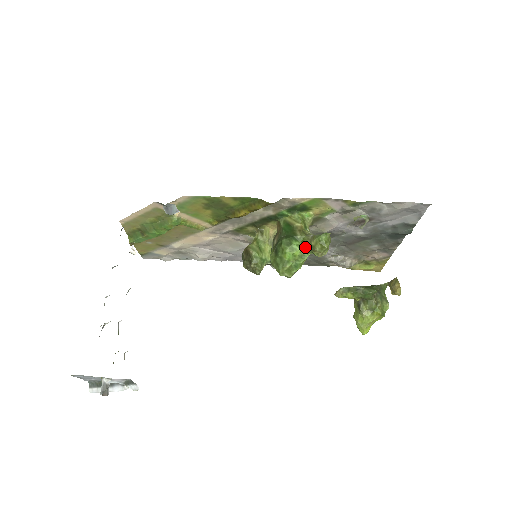
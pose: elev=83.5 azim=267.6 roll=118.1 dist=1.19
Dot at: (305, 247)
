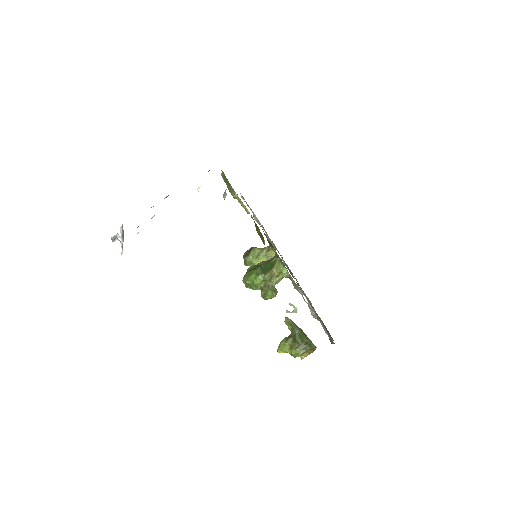
Dot at: (261, 285)
